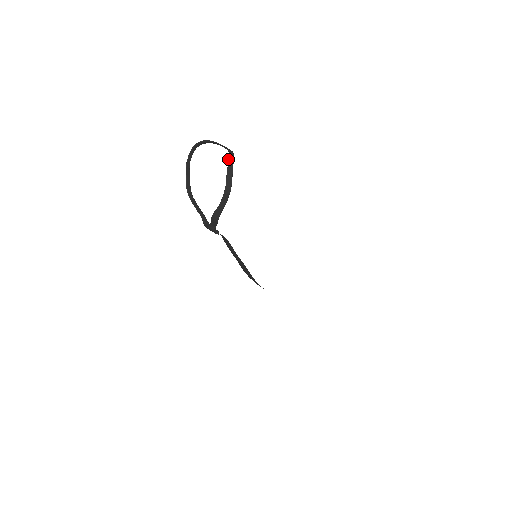
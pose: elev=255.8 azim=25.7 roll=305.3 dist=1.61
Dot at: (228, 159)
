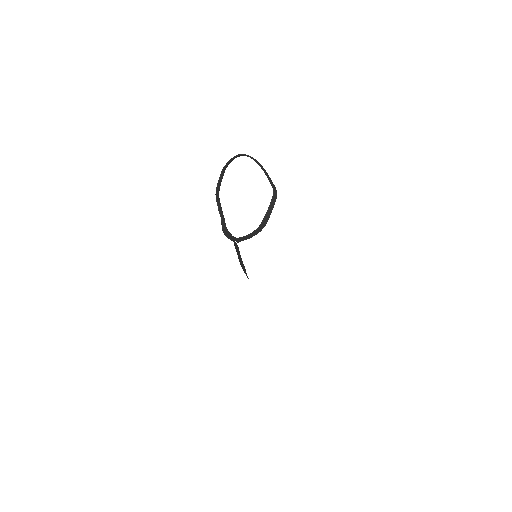
Dot at: (271, 200)
